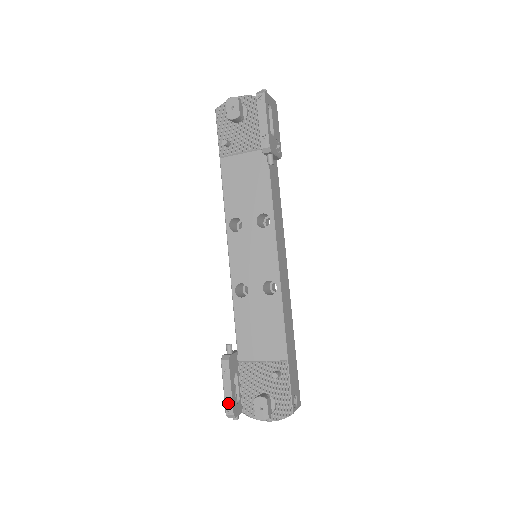
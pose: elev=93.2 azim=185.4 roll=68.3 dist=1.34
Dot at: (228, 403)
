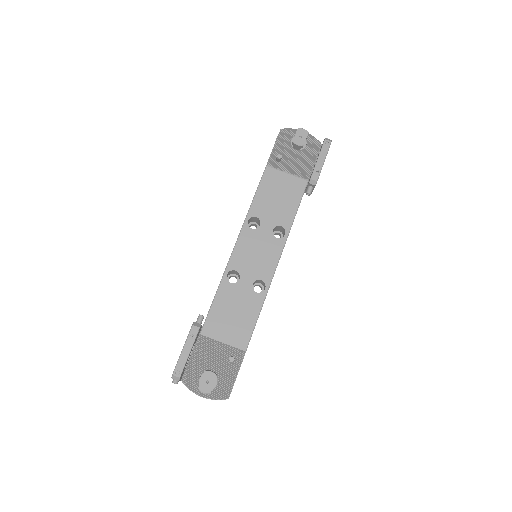
Dot at: (180, 365)
